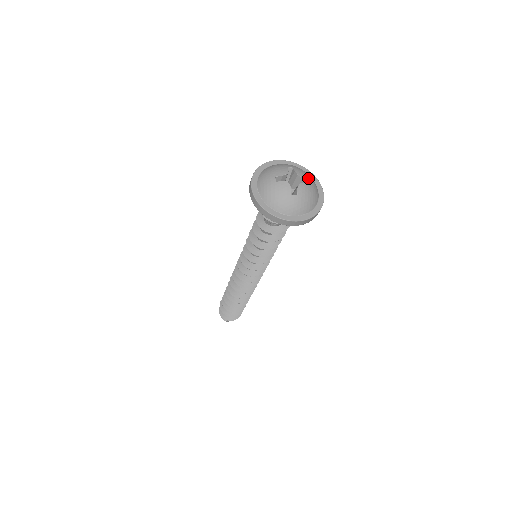
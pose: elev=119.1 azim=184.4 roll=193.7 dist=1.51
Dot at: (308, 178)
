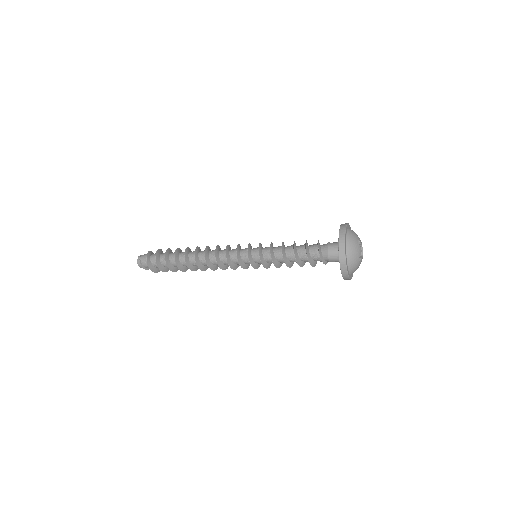
Dot at: occluded
